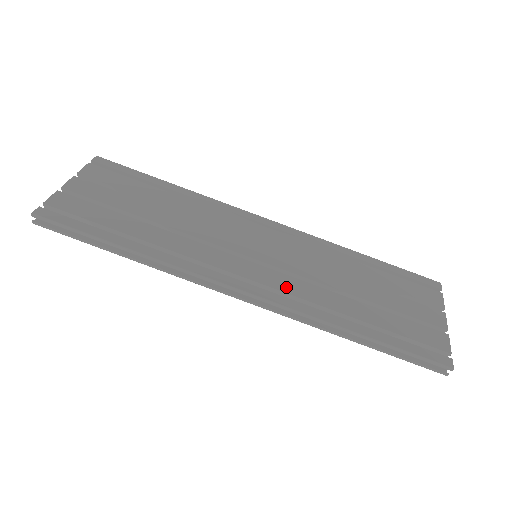
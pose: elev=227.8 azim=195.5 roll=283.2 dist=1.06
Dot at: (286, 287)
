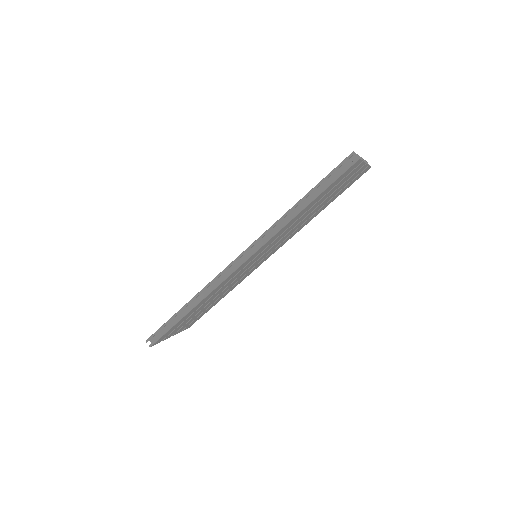
Dot at: occluded
